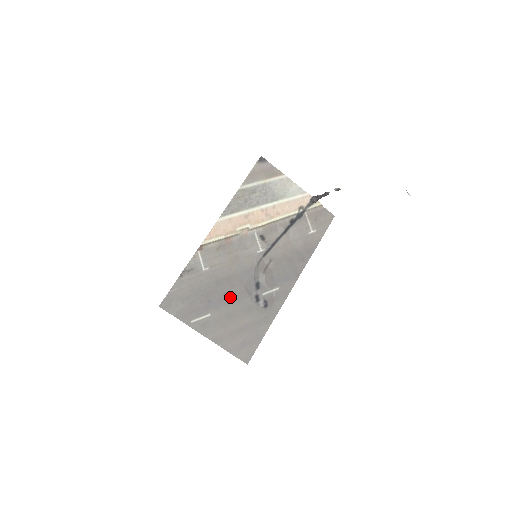
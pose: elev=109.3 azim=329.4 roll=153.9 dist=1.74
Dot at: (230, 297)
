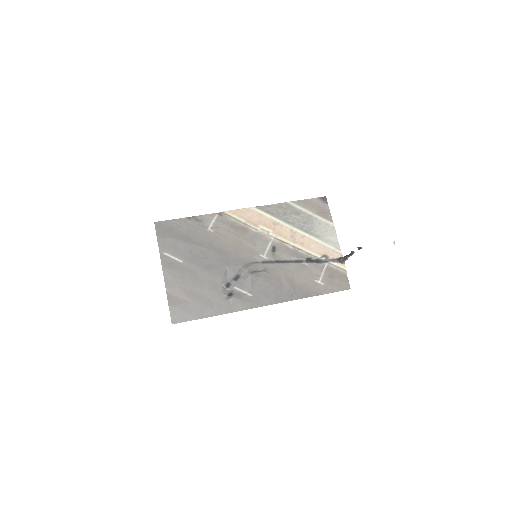
Dot at: (208, 265)
